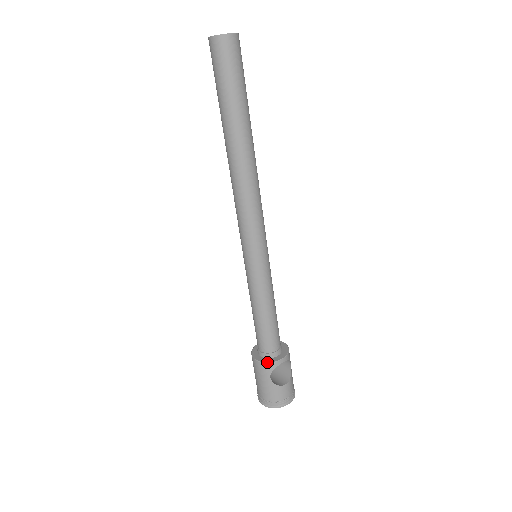
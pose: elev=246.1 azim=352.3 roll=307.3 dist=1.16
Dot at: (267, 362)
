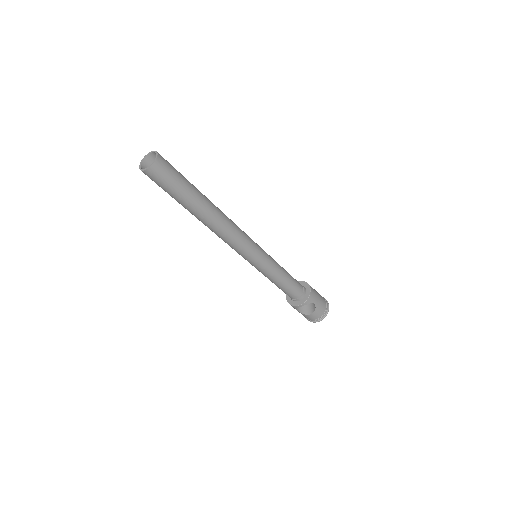
Dot at: (290, 304)
